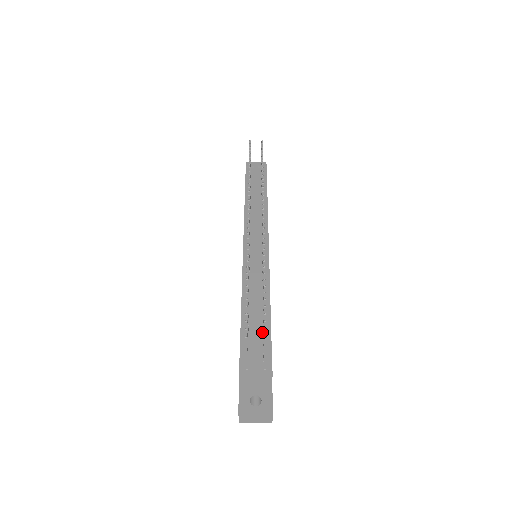
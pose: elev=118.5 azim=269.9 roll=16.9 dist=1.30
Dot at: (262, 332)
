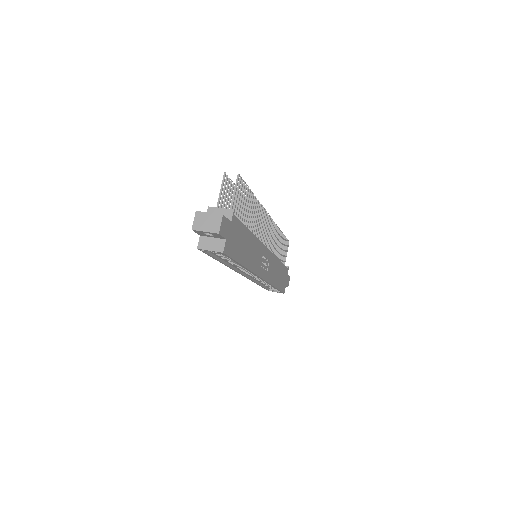
Dot at: occluded
